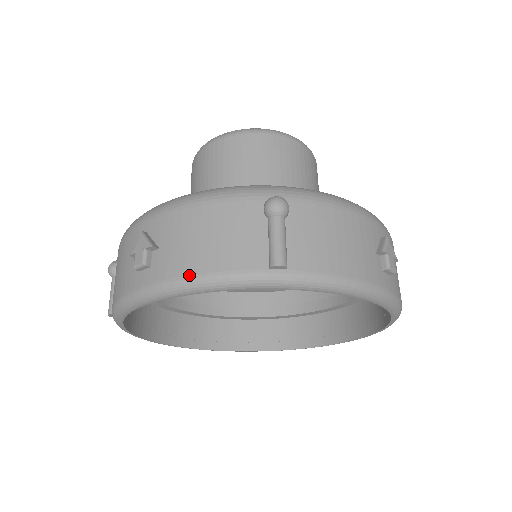
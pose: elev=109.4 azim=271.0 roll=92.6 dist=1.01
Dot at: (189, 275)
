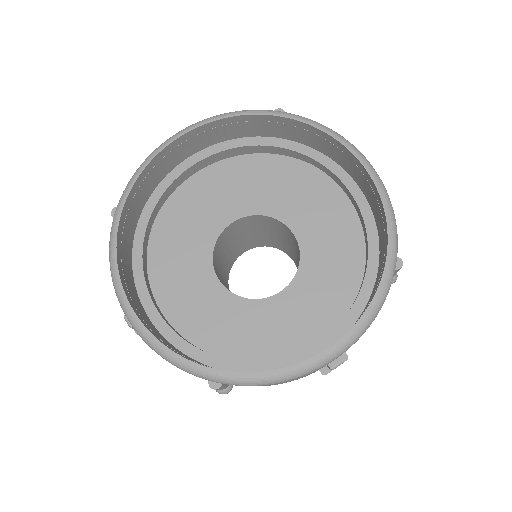
Dot at: occluded
